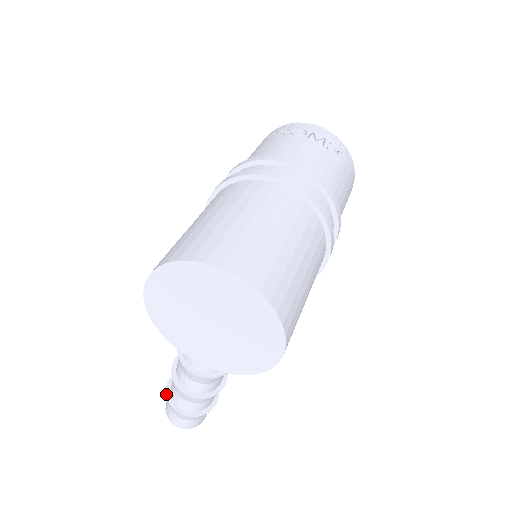
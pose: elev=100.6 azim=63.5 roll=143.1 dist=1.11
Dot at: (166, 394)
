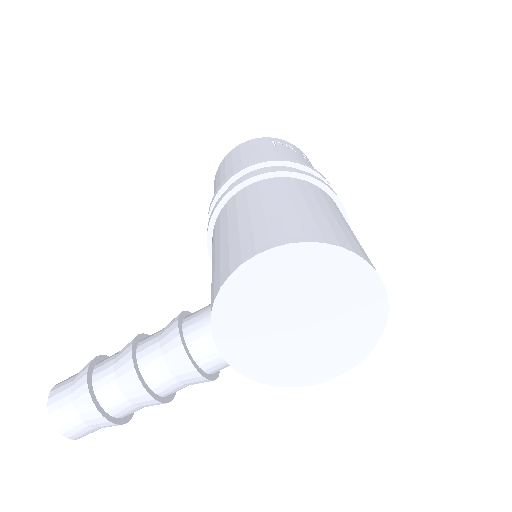
Dot at: (88, 387)
